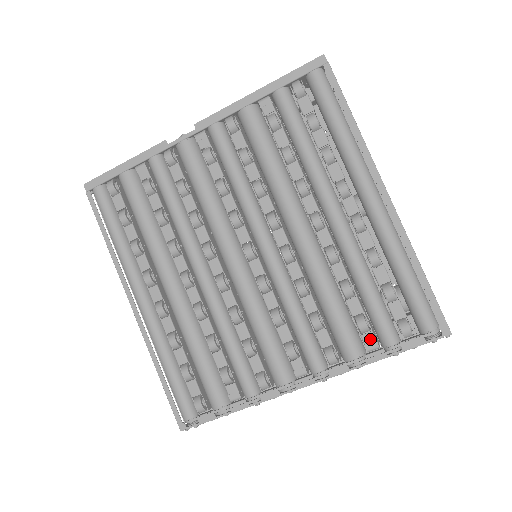
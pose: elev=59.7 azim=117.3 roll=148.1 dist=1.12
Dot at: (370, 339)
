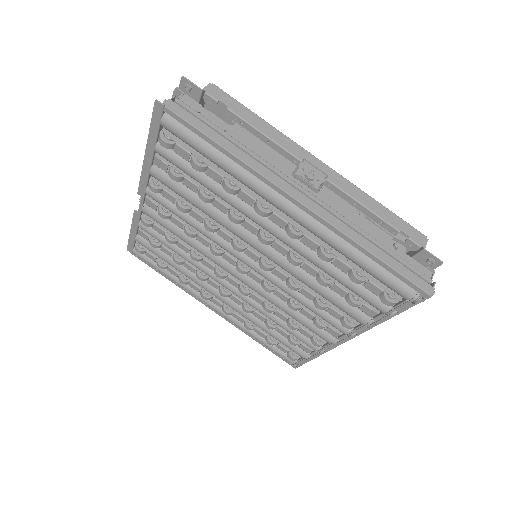
Dot at: (367, 310)
